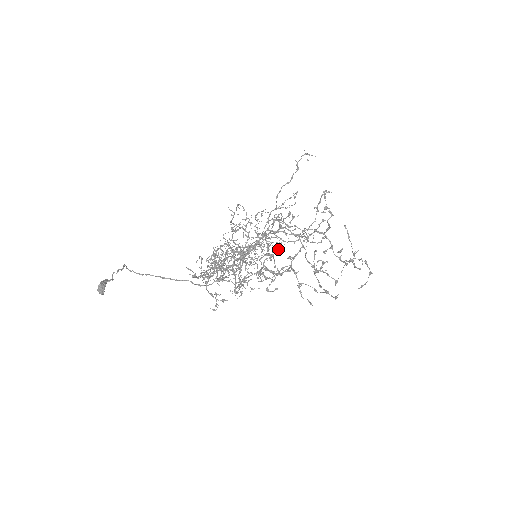
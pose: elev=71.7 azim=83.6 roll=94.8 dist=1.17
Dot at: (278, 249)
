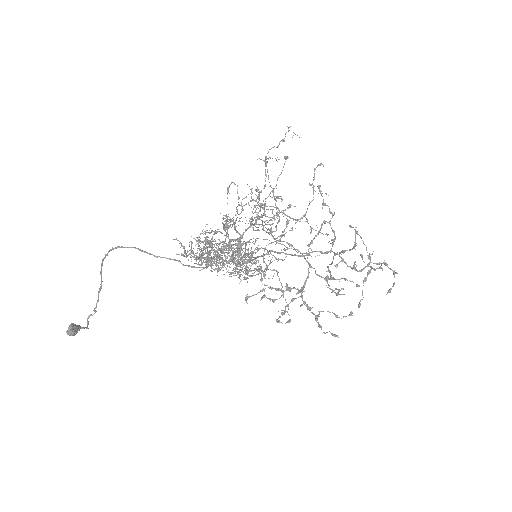
Dot at: (277, 216)
